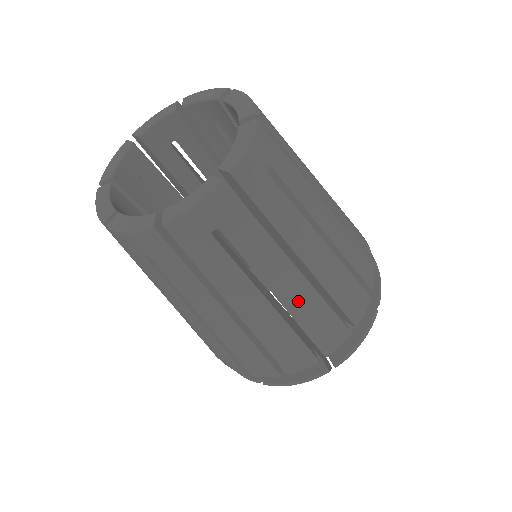
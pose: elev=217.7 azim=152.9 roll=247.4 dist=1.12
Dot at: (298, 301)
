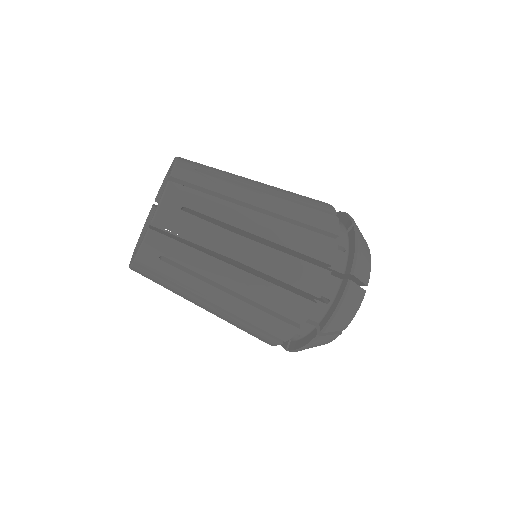
Dot at: (272, 231)
